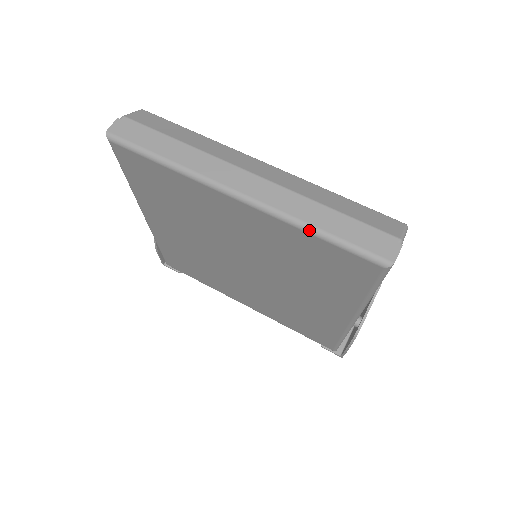
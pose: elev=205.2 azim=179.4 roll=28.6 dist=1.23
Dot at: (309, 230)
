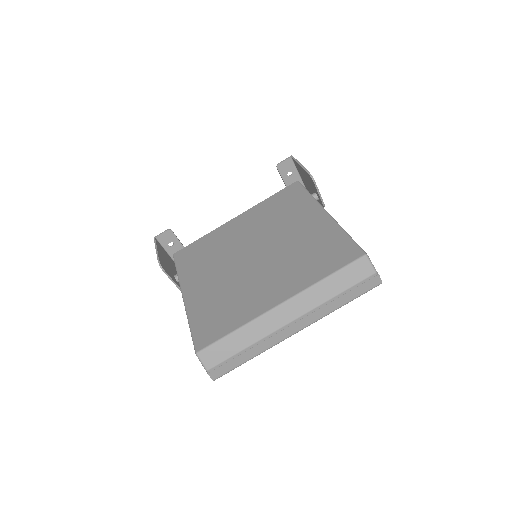
Dot at: occluded
